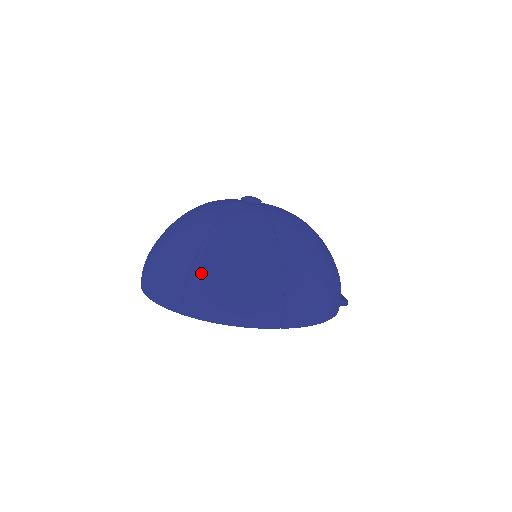
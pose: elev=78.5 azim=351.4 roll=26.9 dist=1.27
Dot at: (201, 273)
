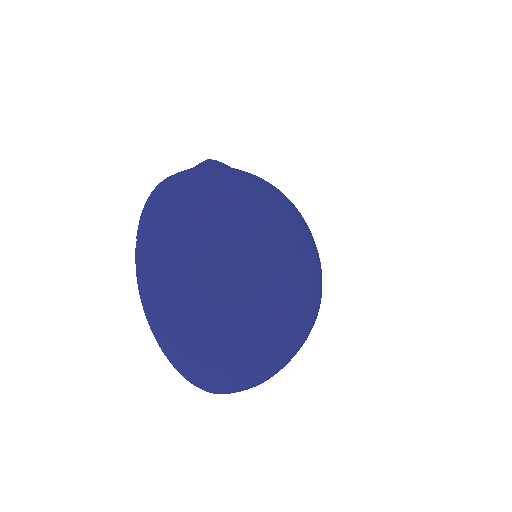
Dot at: (218, 353)
